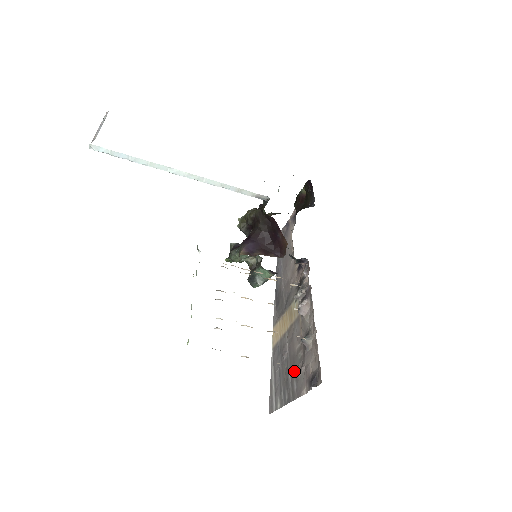
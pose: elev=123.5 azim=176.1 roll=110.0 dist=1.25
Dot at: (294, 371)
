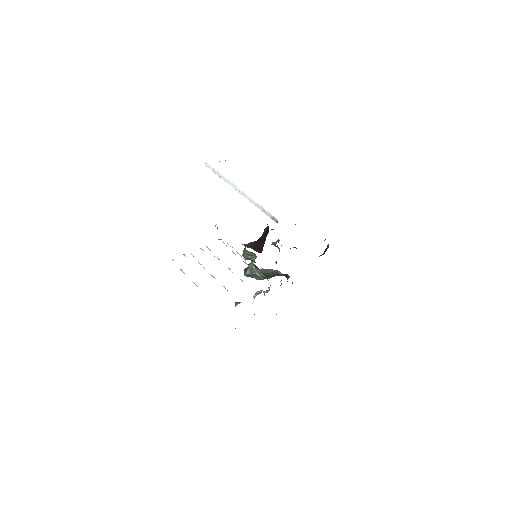
Dot at: occluded
